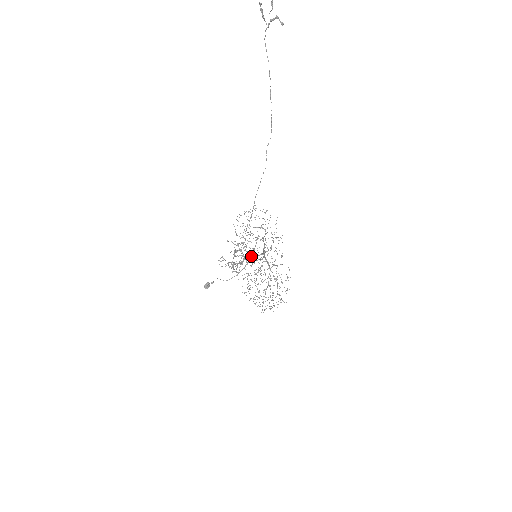
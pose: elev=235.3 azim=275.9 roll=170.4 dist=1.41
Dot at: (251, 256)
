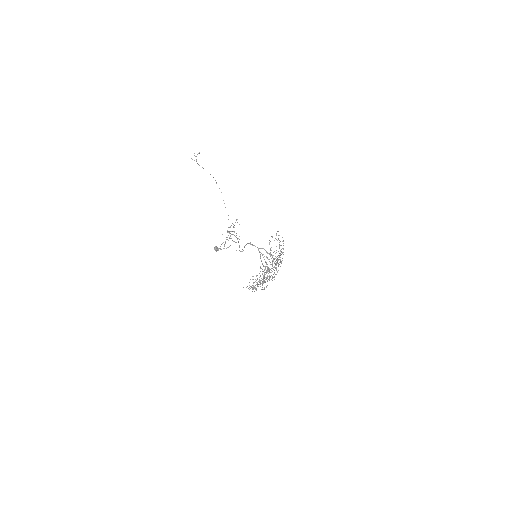
Dot at: (263, 282)
